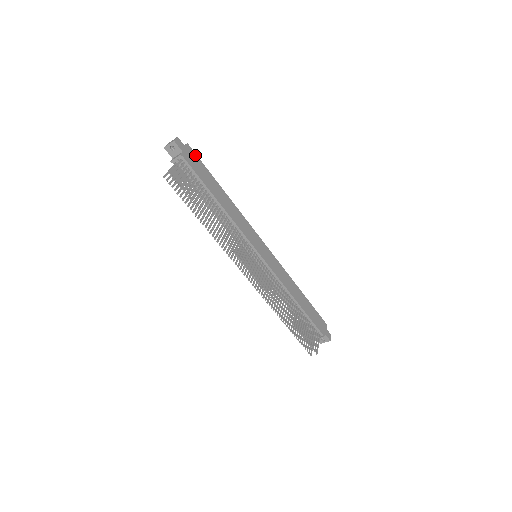
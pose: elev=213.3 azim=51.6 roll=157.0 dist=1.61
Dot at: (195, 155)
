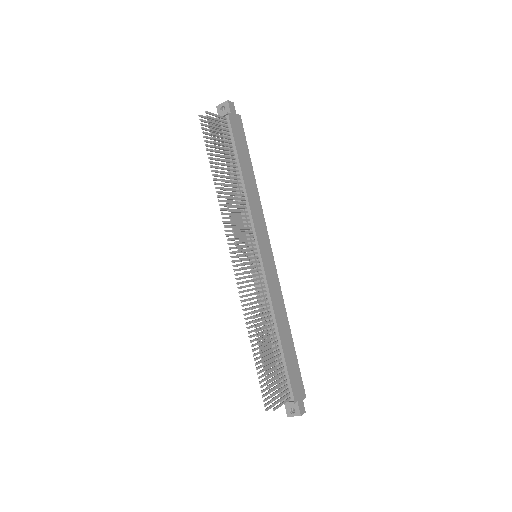
Dot at: (242, 128)
